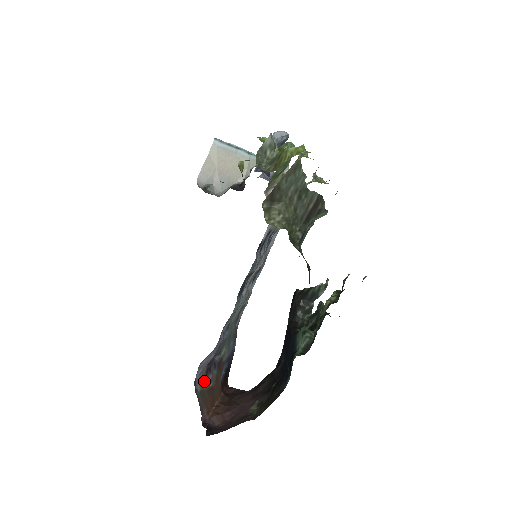
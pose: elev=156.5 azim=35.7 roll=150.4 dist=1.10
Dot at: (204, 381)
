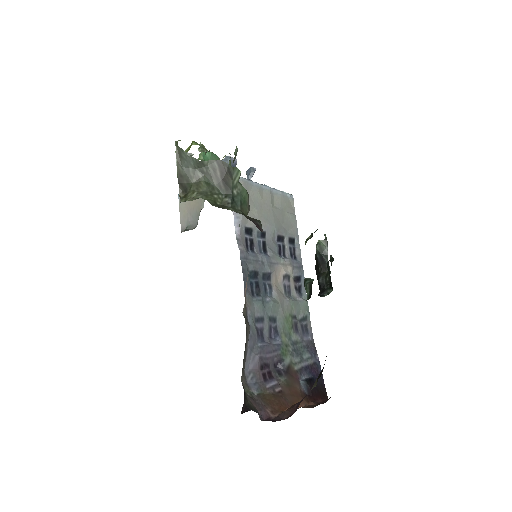
Dot at: (263, 386)
